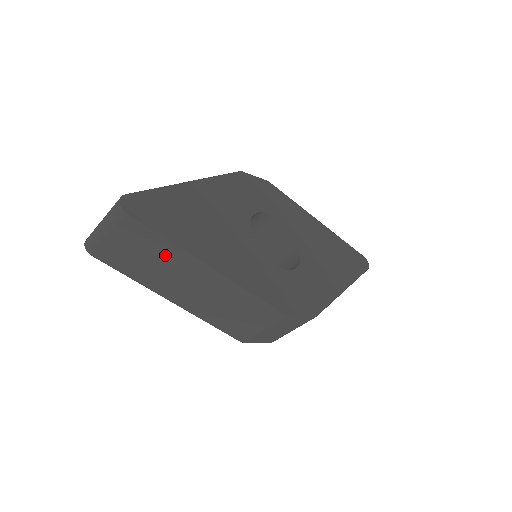
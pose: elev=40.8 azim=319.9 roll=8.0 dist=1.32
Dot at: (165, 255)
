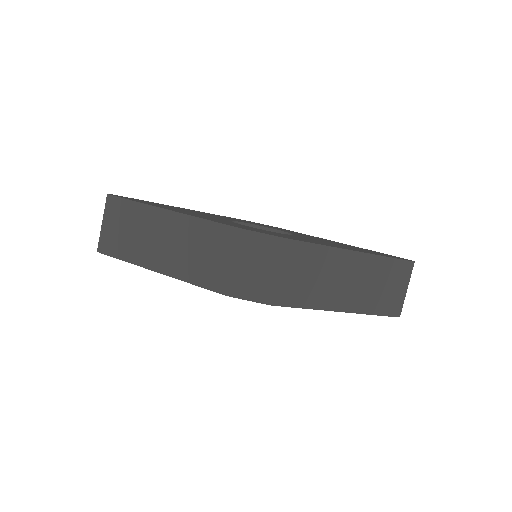
Dot at: (138, 219)
